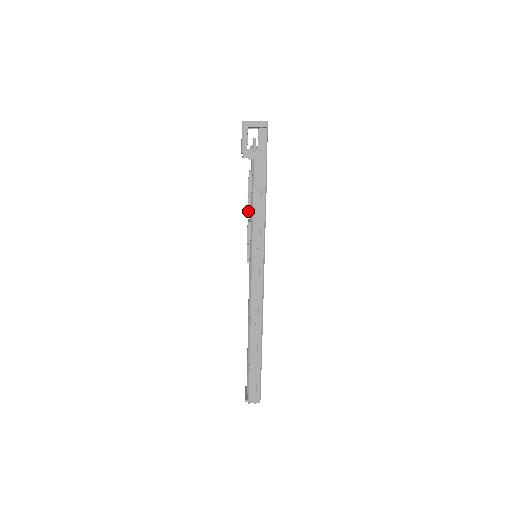
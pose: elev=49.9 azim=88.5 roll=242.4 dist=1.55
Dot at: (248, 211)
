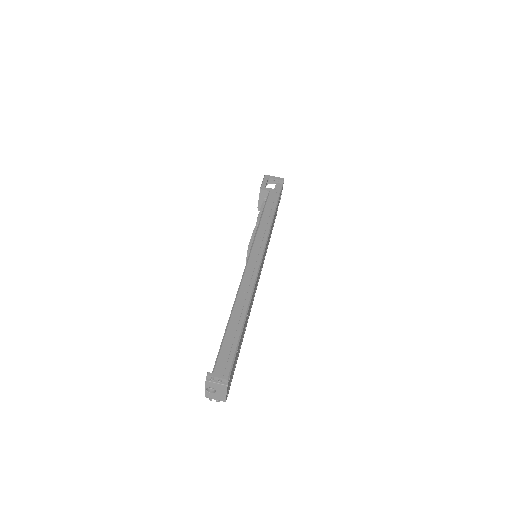
Dot at: (257, 220)
